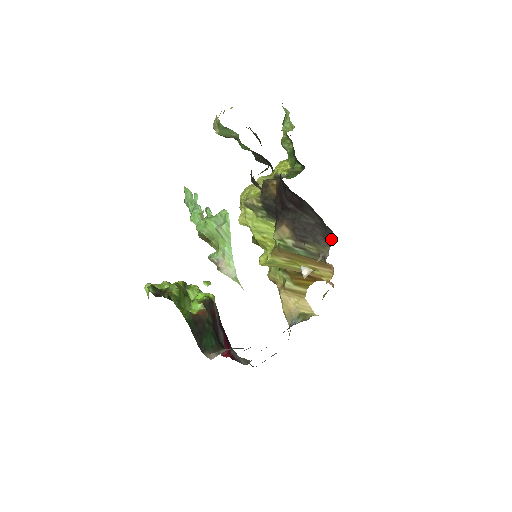
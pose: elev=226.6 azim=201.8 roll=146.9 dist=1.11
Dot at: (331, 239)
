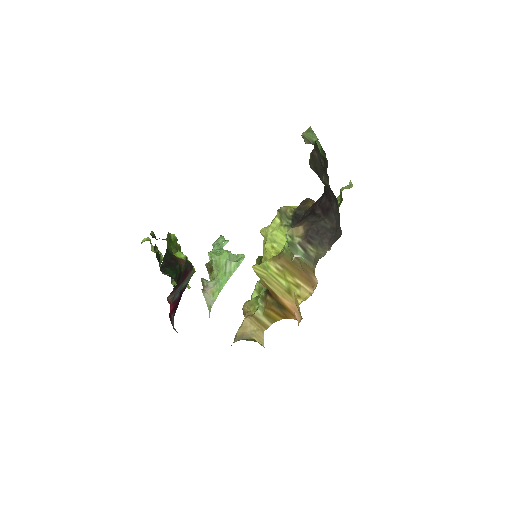
Dot at: (336, 240)
